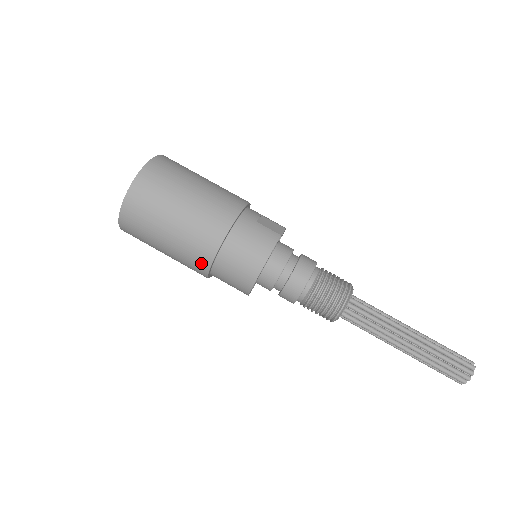
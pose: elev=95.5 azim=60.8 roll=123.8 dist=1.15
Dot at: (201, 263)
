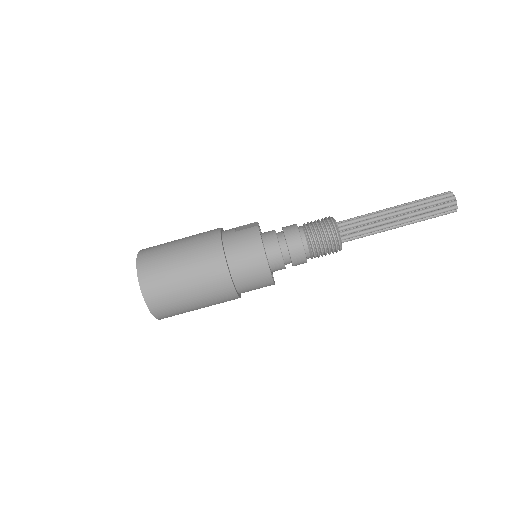
Dot at: (225, 288)
